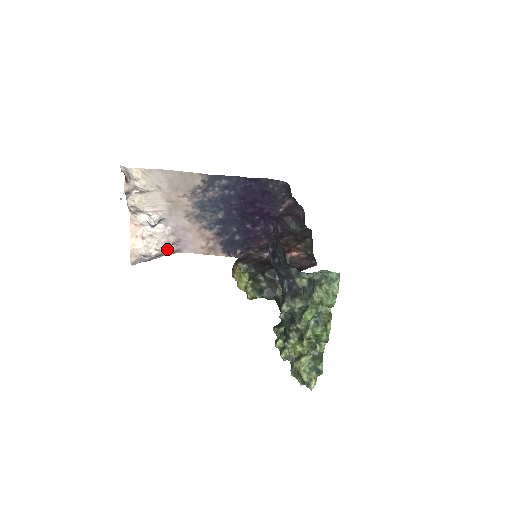
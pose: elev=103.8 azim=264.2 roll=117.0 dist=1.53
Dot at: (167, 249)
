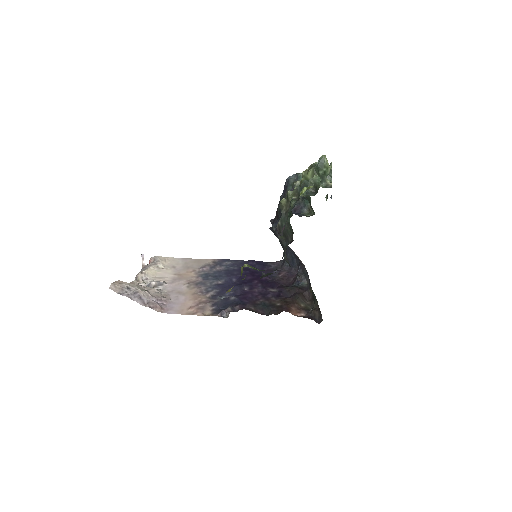
Dot at: (152, 299)
